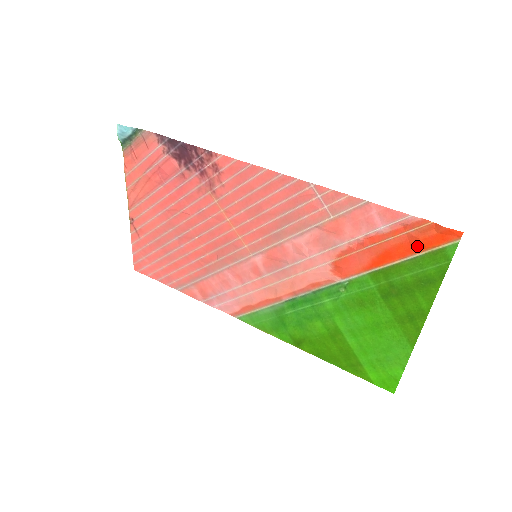
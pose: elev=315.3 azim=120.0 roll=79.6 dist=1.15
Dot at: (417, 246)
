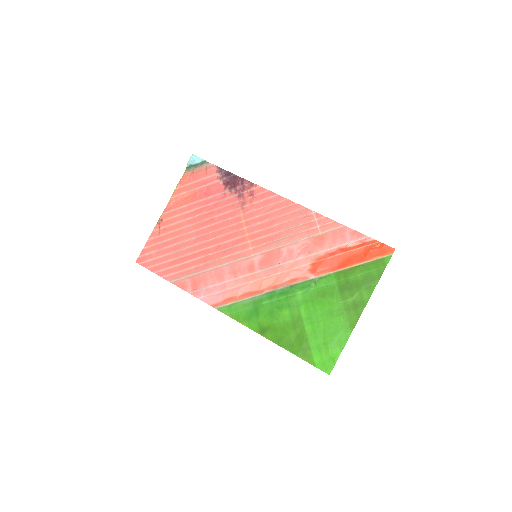
Dot at: (368, 256)
